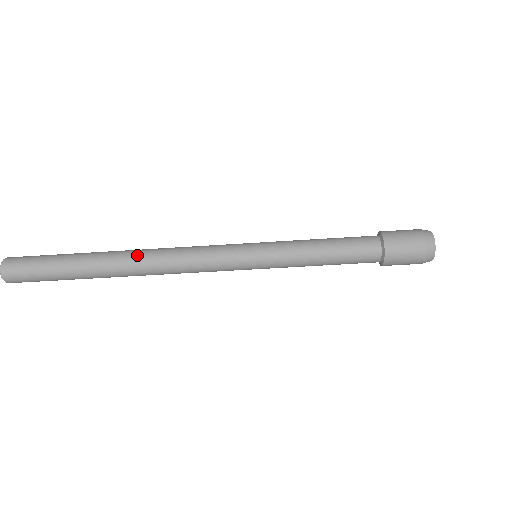
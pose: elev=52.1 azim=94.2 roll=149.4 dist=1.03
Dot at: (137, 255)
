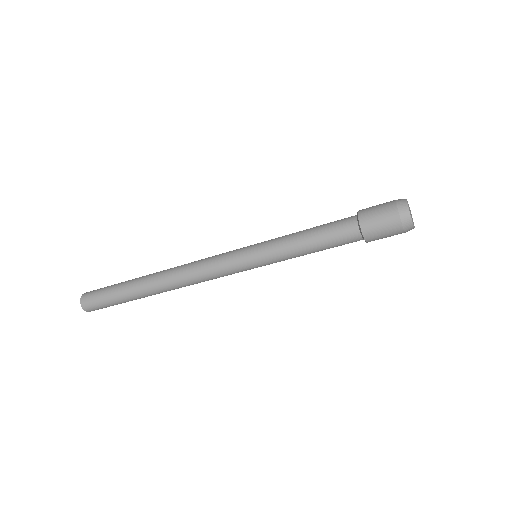
Dot at: (165, 277)
